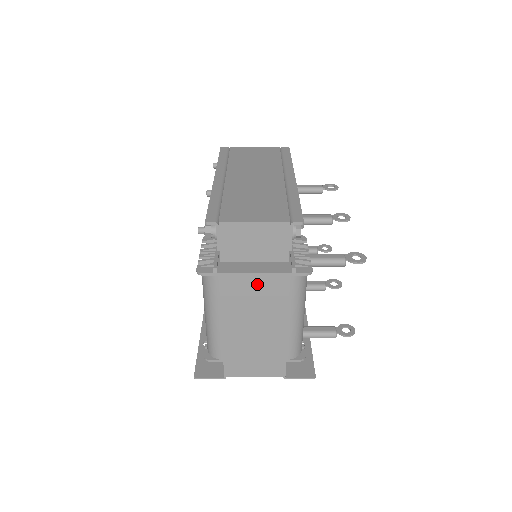
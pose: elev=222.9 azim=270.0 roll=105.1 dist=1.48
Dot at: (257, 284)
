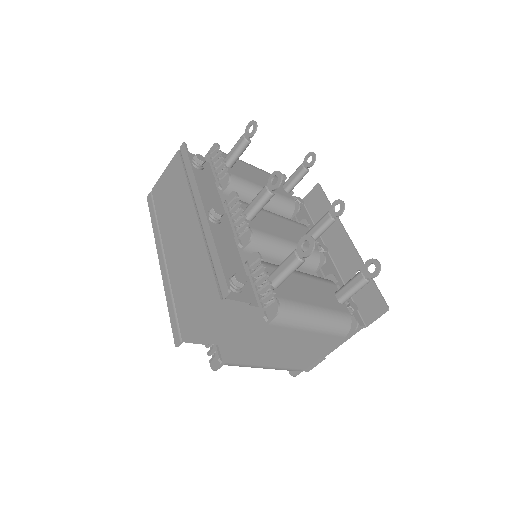
Dot at: (255, 344)
